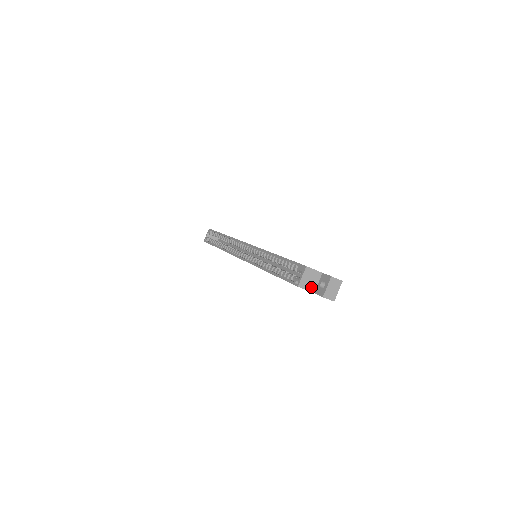
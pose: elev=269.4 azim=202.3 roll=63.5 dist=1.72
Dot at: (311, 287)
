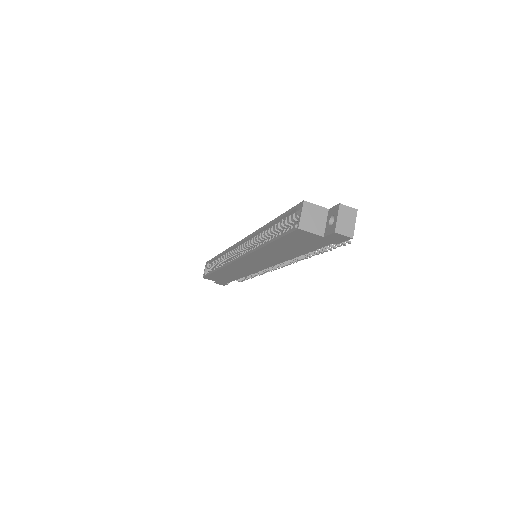
Dot at: (317, 229)
